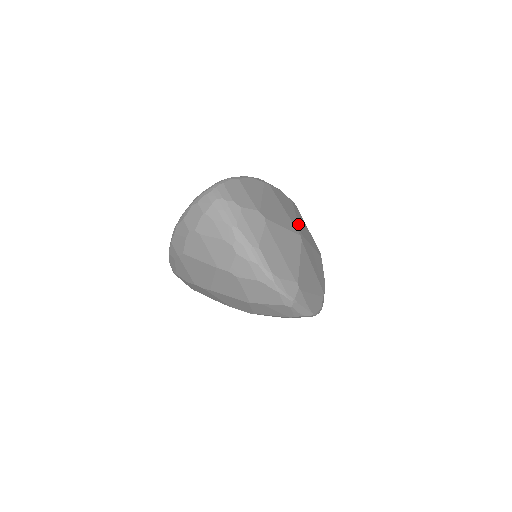
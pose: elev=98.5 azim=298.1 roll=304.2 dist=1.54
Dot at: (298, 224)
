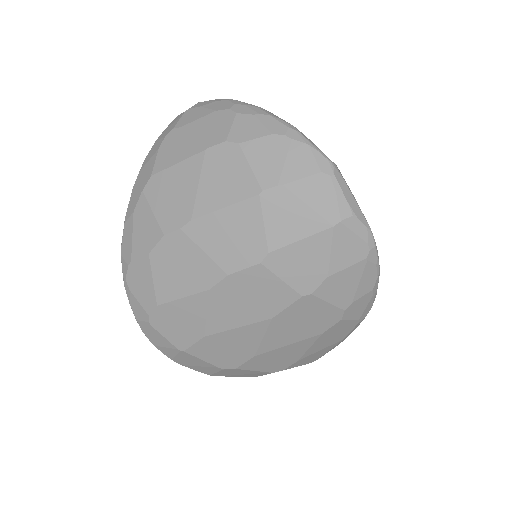
Dot at: occluded
